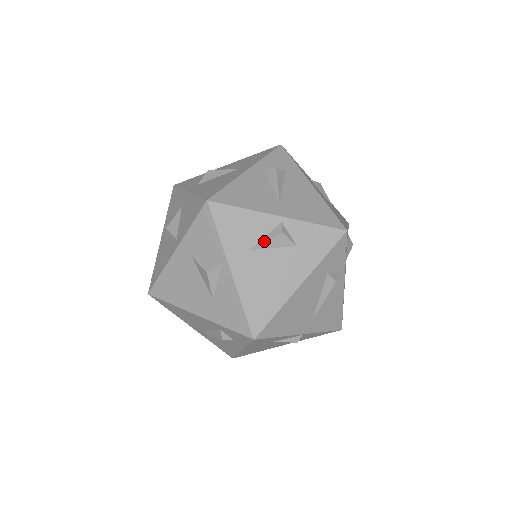
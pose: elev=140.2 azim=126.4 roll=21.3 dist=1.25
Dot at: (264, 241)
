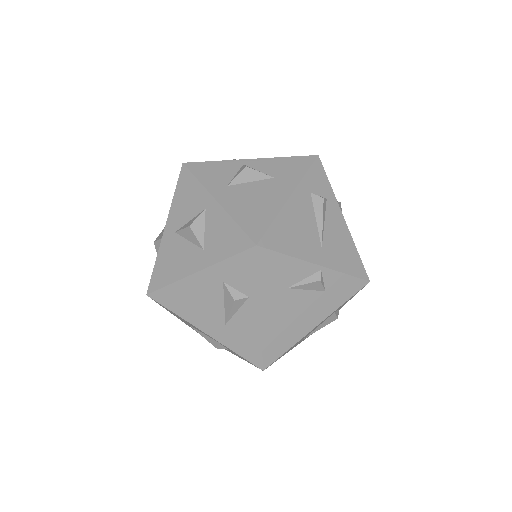
Dot at: occluded
